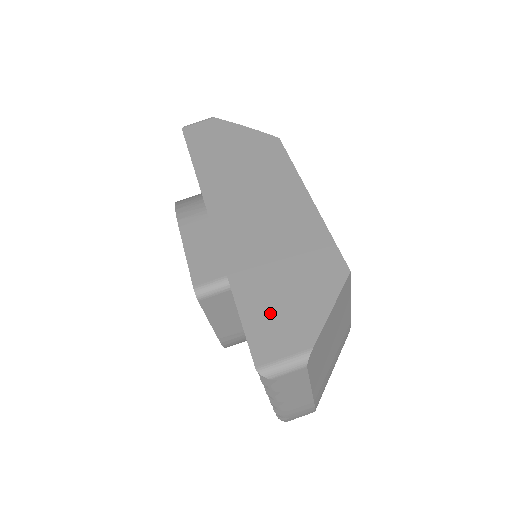
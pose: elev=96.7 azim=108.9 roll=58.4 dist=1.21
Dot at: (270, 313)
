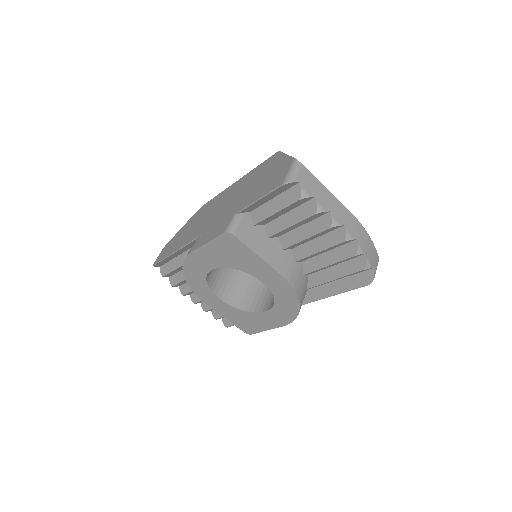
Dot at: (265, 185)
